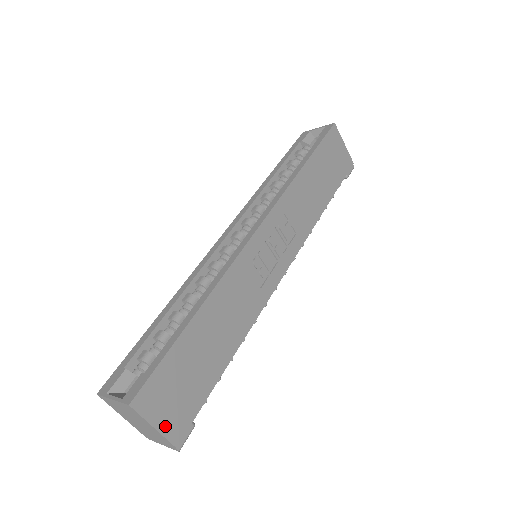
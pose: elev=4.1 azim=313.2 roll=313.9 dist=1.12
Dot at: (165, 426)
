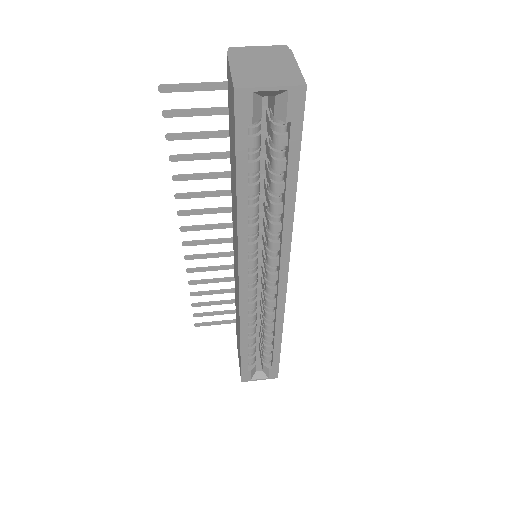
Dot at: occluded
